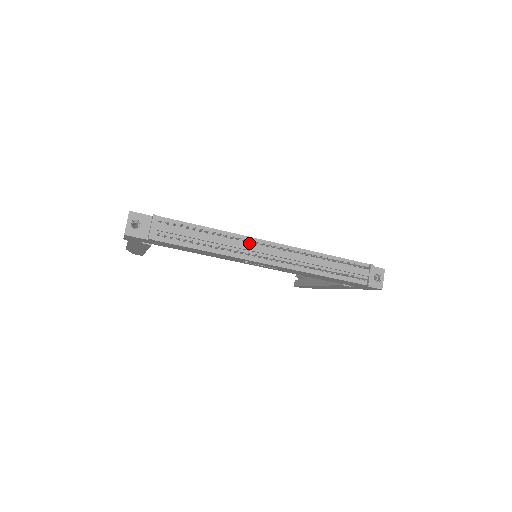
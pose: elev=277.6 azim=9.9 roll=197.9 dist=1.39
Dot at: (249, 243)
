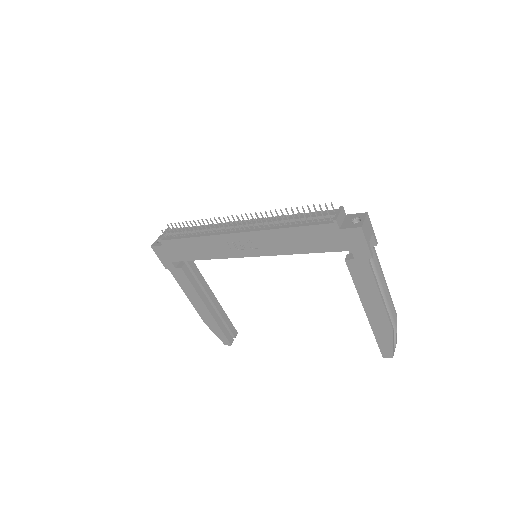
Dot at: occluded
